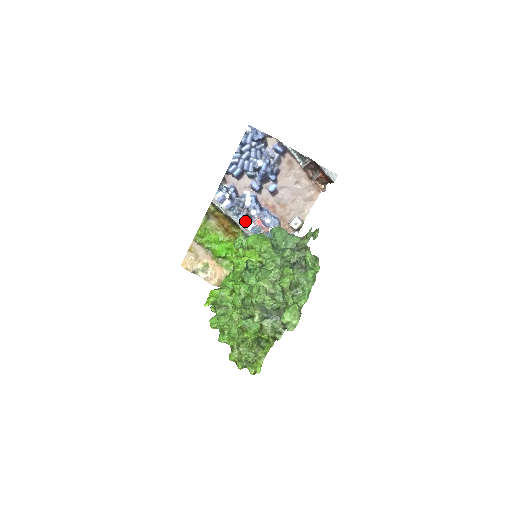
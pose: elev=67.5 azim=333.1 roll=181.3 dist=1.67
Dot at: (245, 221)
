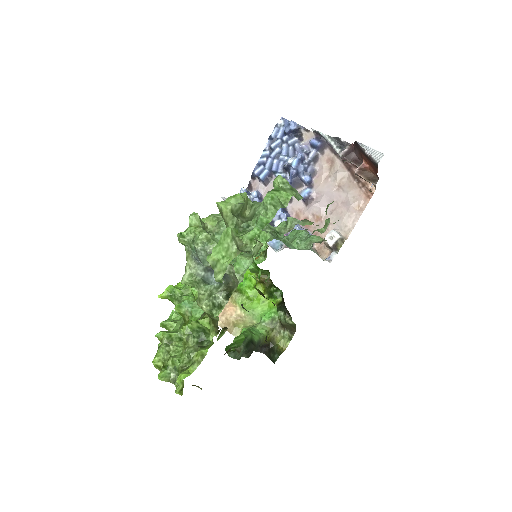
Dot at: occluded
